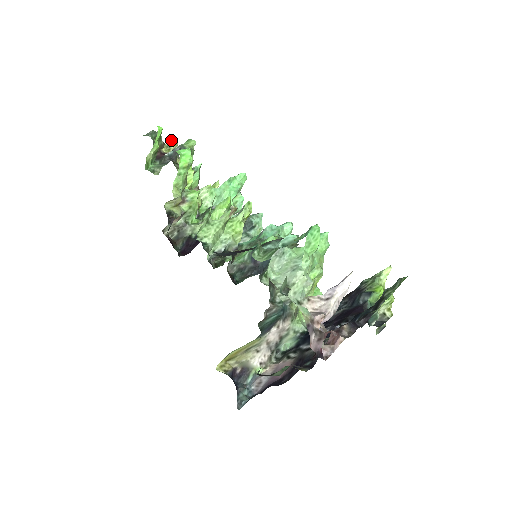
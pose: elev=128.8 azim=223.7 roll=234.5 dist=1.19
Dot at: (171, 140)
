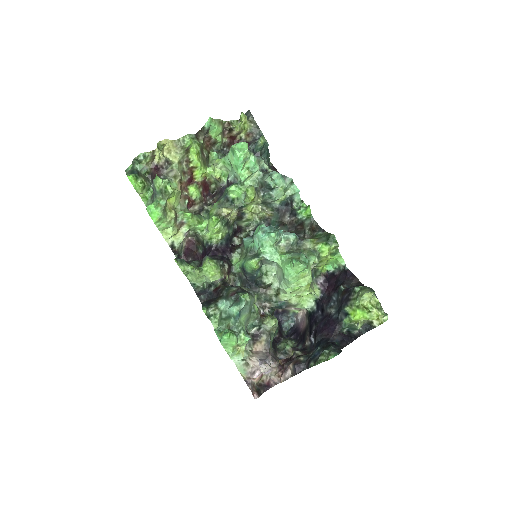
Dot at: (157, 144)
